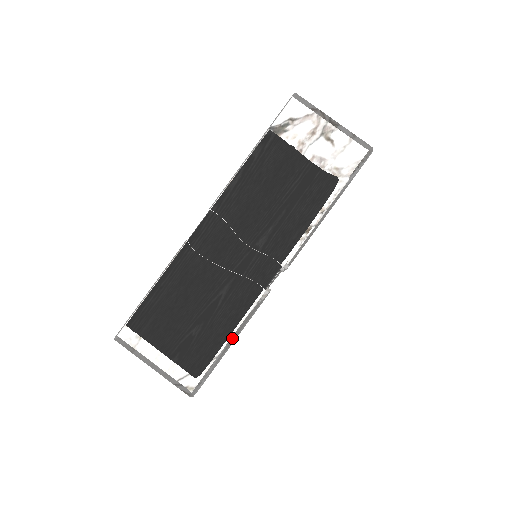
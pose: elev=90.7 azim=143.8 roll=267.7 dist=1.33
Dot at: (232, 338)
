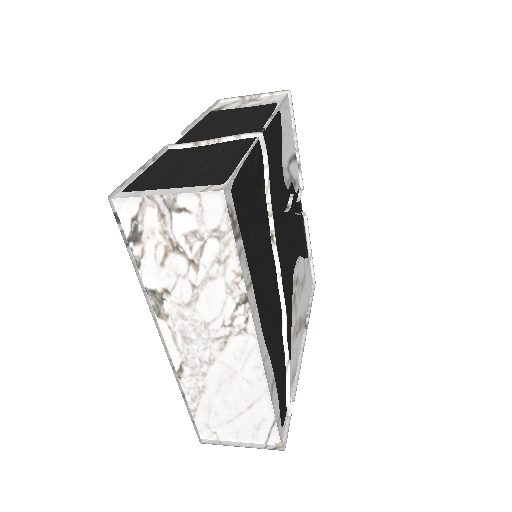
Dot at: occluded
